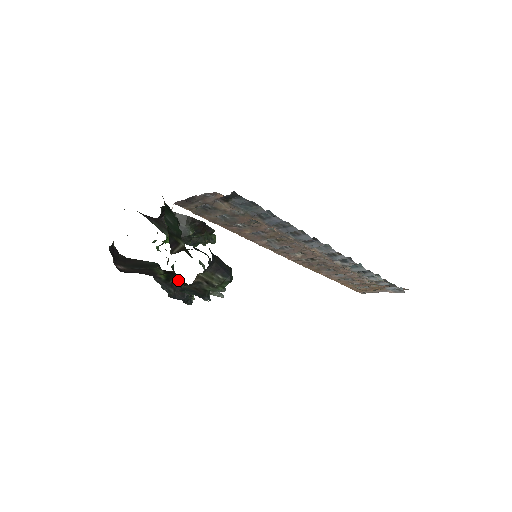
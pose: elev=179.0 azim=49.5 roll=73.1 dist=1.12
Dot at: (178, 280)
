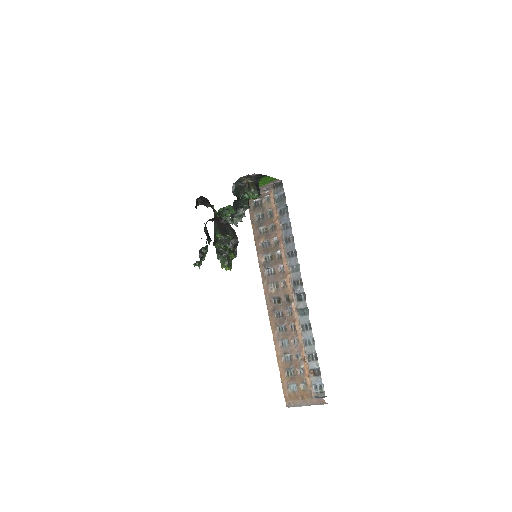
Dot at: occluded
